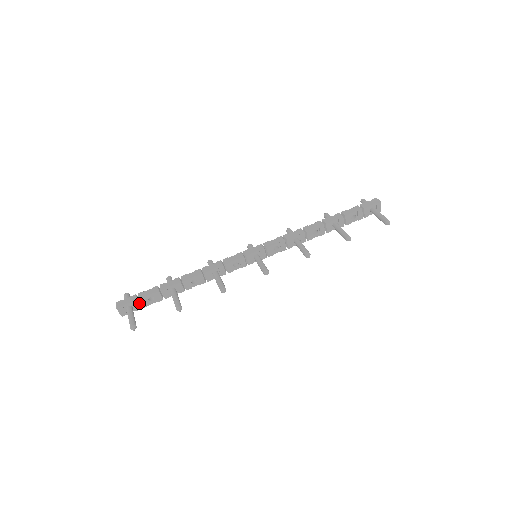
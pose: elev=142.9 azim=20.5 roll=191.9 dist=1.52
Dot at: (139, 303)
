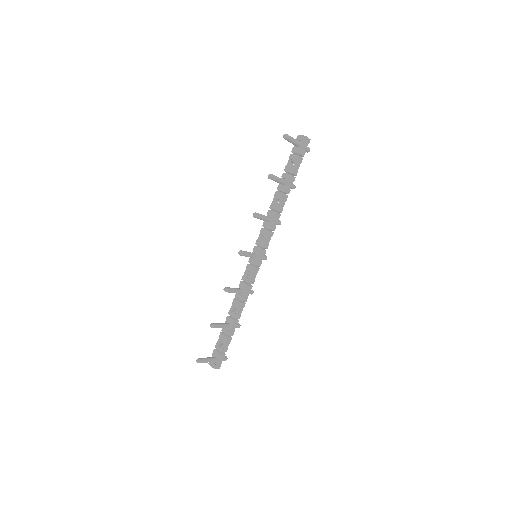
Dot at: (217, 351)
